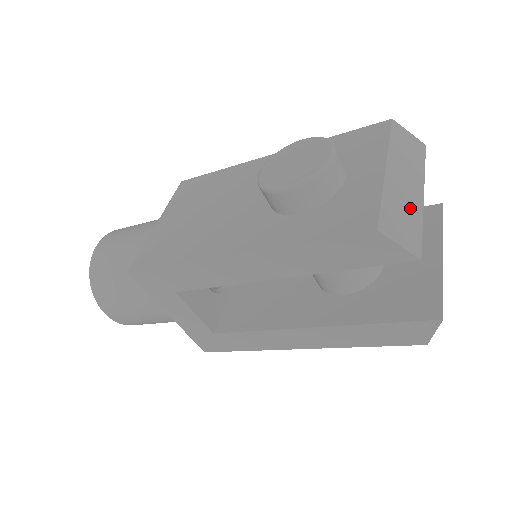
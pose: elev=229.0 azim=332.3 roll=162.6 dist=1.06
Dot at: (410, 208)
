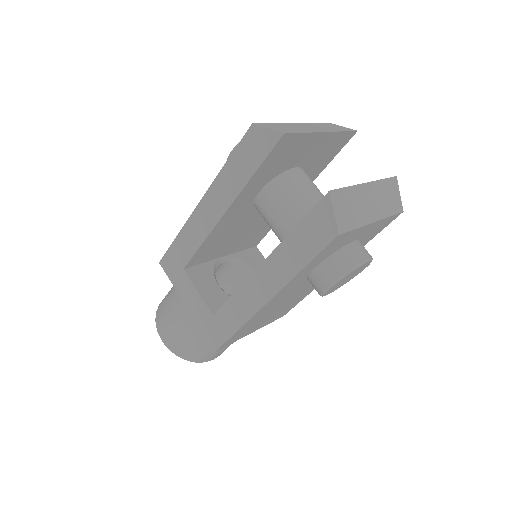
Dot at: (301, 129)
